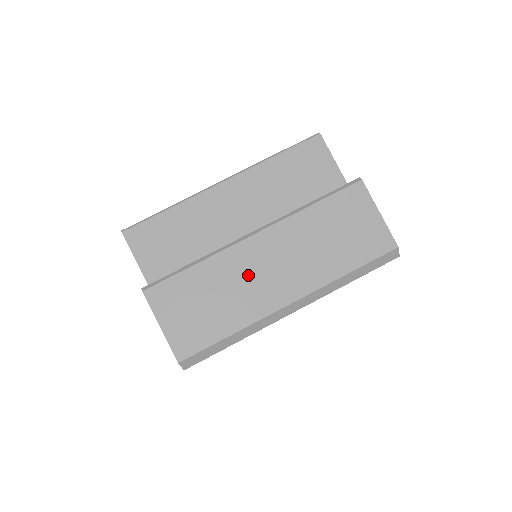
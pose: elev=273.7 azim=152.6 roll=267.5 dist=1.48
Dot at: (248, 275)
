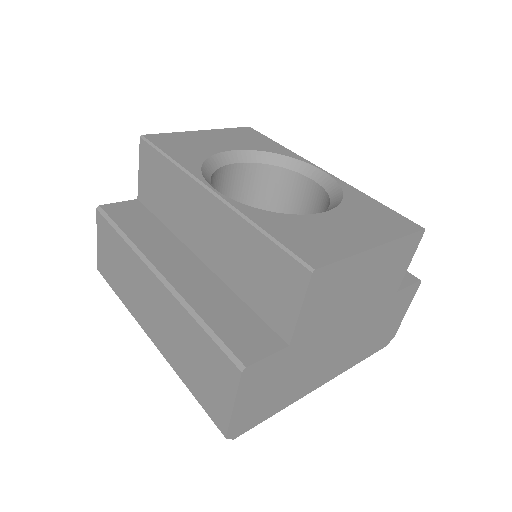
Dot at: (141, 289)
